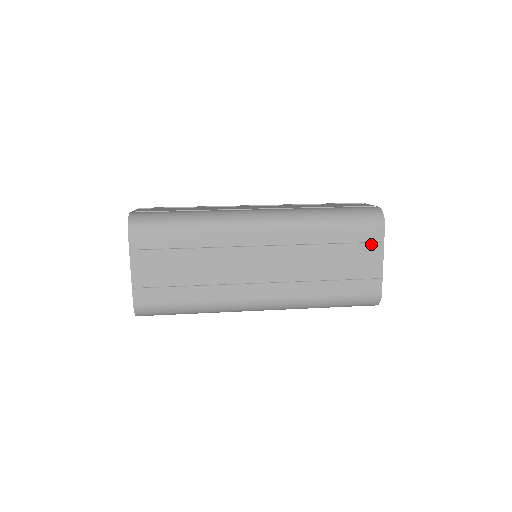
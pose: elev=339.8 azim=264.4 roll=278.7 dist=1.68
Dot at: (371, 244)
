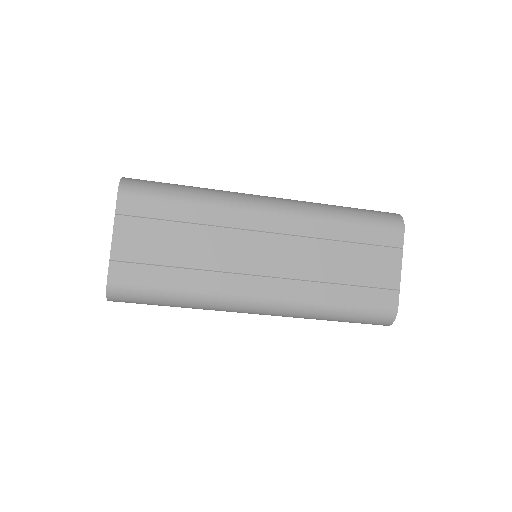
Dot at: (389, 248)
